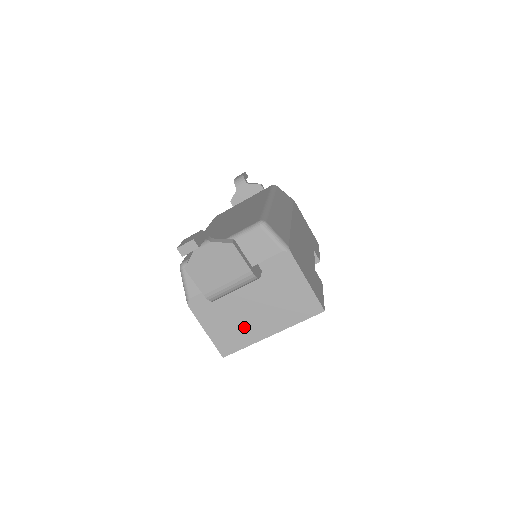
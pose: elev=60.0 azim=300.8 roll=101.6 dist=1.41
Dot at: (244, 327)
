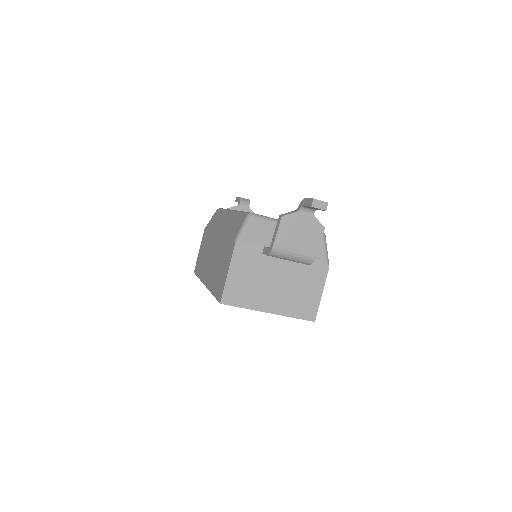
Dot at: (257, 292)
